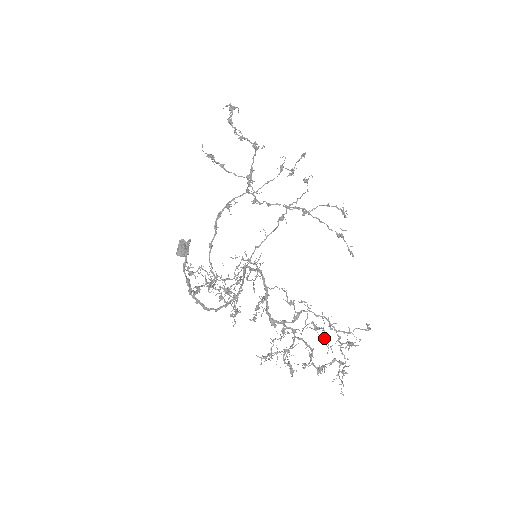
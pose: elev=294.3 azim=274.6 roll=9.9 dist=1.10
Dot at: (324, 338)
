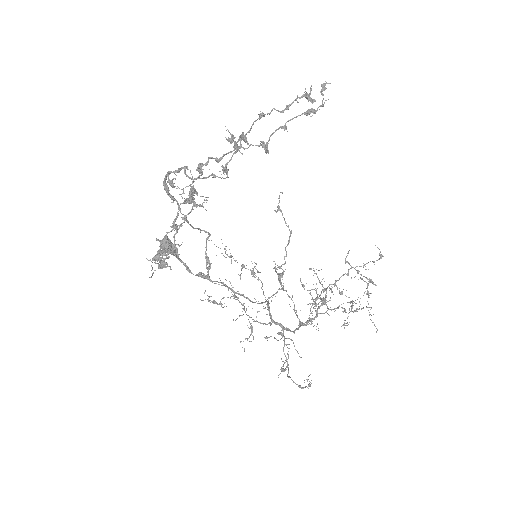
Dot at: occluded
